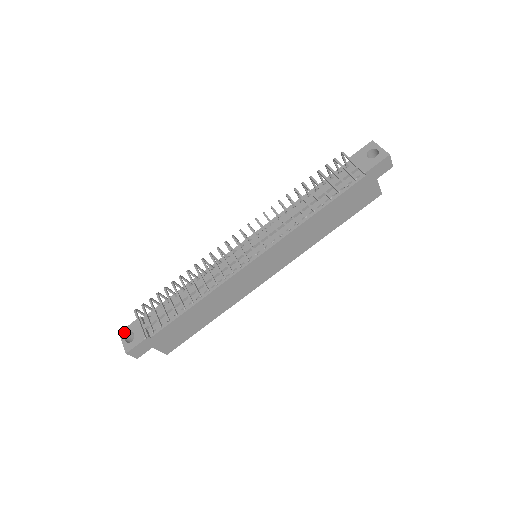
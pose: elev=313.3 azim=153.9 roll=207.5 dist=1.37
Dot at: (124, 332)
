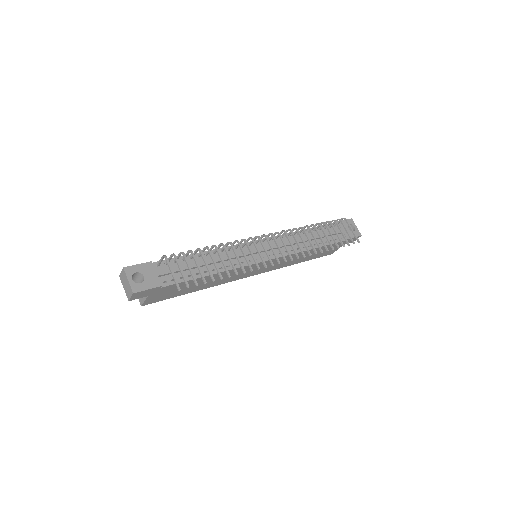
Dot at: (131, 269)
